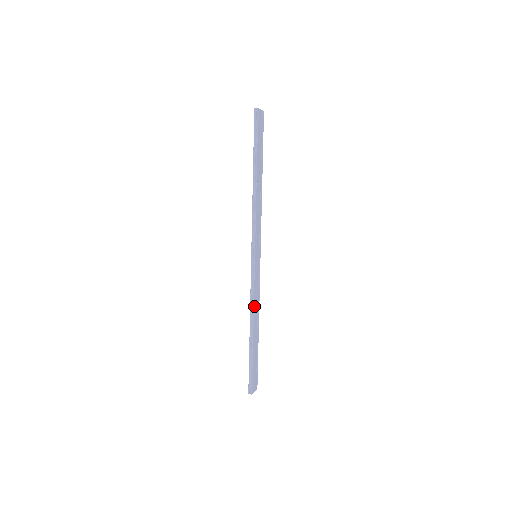
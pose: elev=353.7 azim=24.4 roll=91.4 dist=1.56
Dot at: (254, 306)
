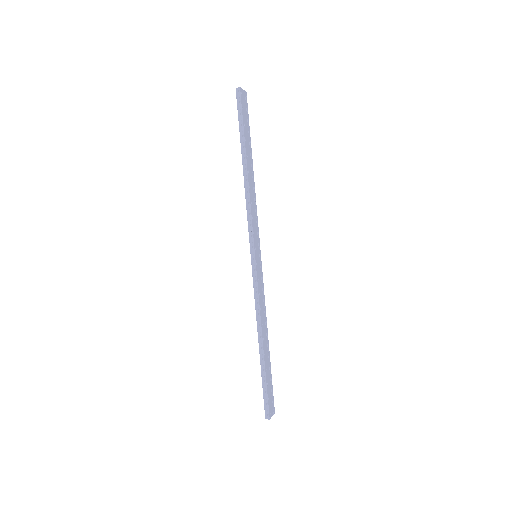
Dot at: (260, 314)
